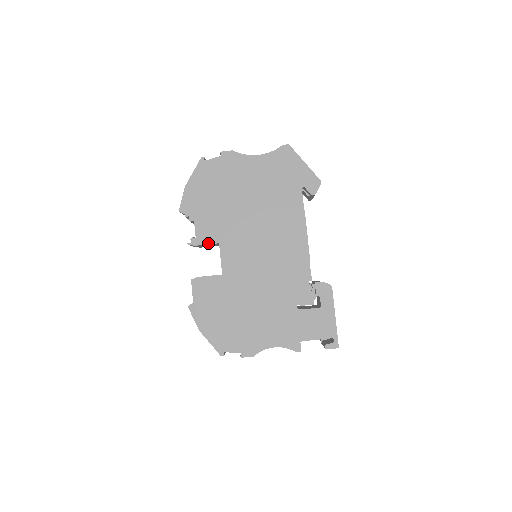
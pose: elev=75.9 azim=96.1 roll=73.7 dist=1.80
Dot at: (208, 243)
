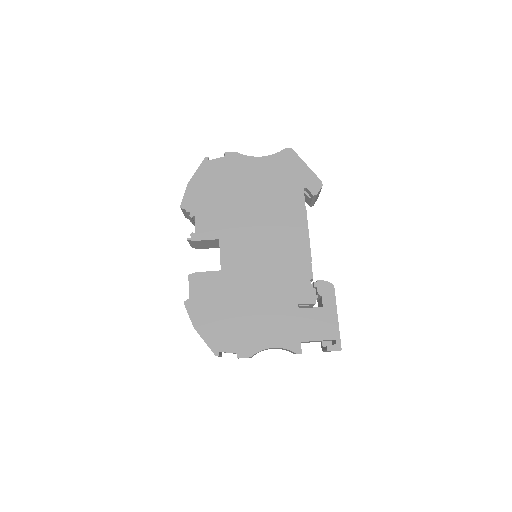
Dot at: (208, 239)
